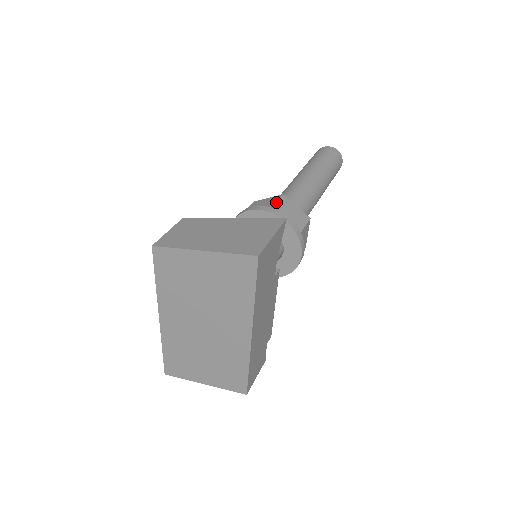
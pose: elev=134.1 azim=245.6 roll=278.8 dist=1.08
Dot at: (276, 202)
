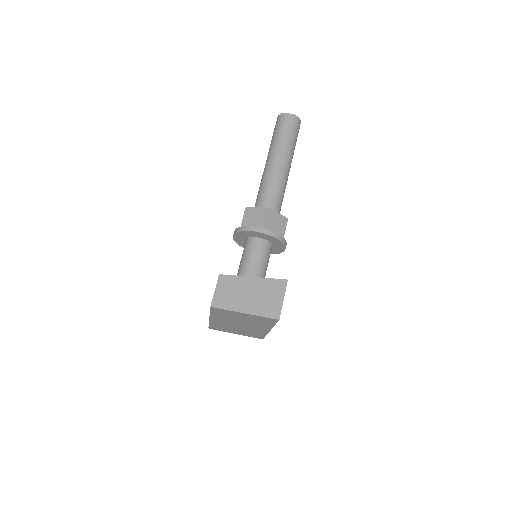
Dot at: (266, 219)
